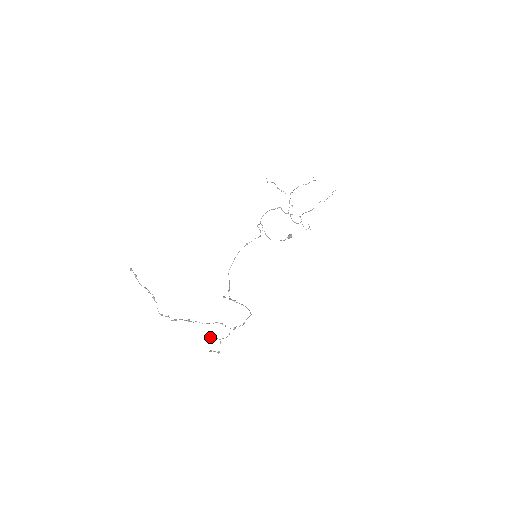
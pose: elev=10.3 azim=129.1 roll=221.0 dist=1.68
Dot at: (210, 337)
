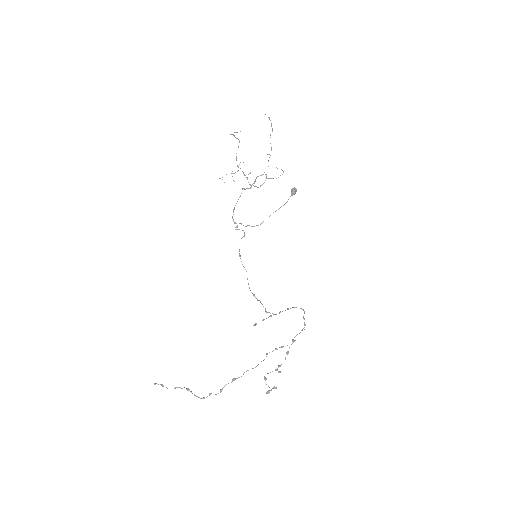
Dot at: (264, 377)
